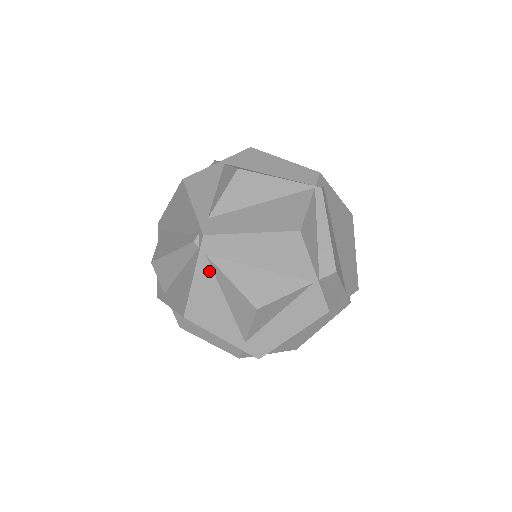
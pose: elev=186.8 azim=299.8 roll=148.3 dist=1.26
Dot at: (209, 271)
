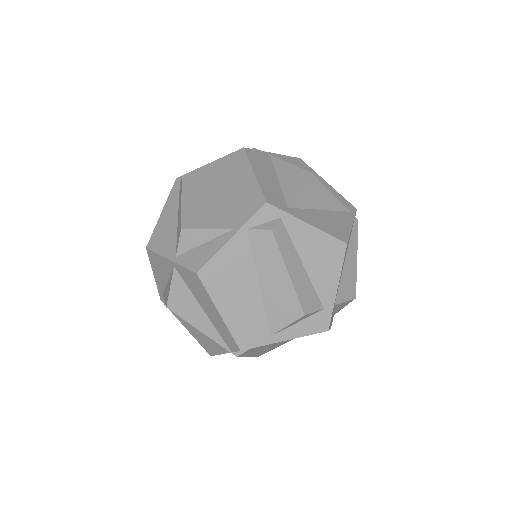
Dot at: occluded
